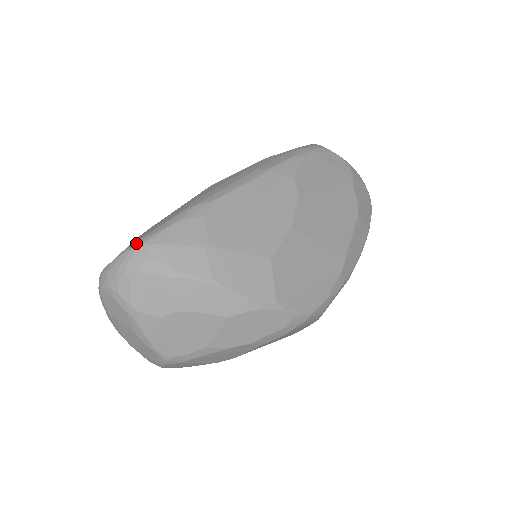
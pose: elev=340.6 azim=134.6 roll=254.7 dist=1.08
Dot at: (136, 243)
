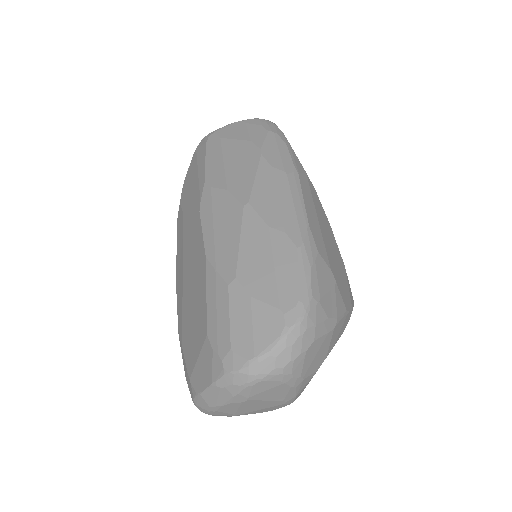
Dot at: (298, 313)
